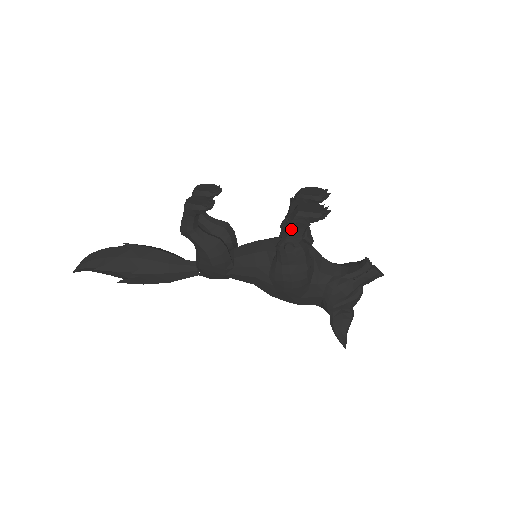
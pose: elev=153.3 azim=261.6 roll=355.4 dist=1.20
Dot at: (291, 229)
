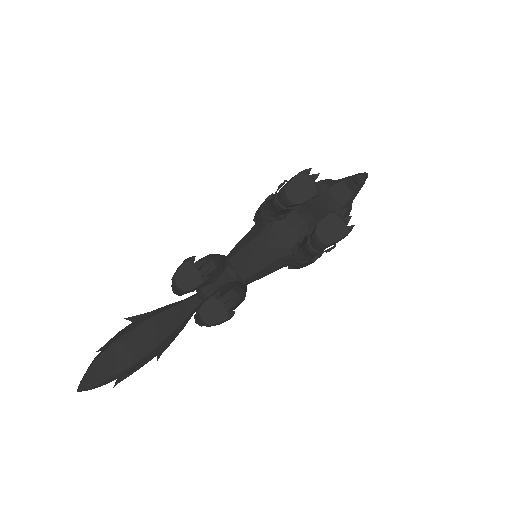
Dot at: occluded
